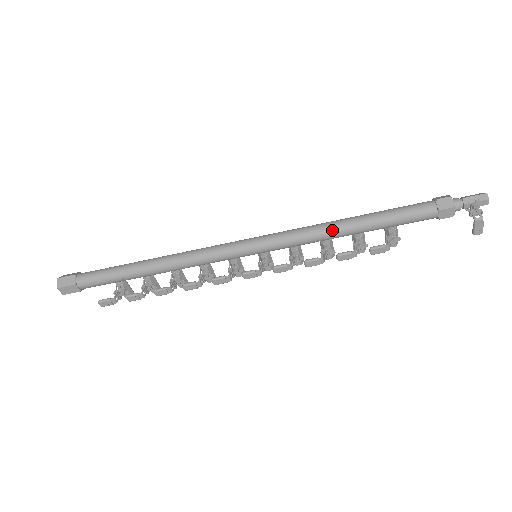
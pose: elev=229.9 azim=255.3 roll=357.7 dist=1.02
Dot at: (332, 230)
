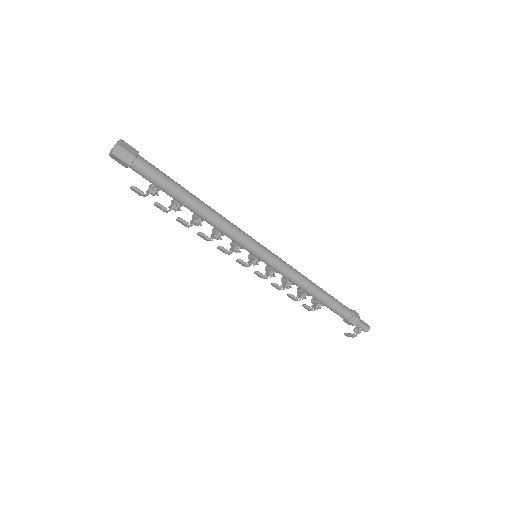
Dot at: (305, 287)
